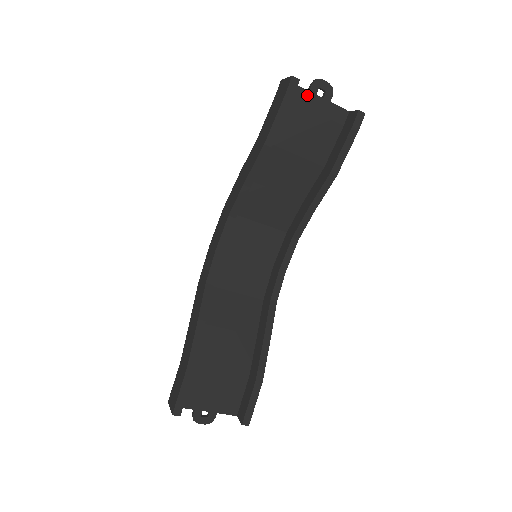
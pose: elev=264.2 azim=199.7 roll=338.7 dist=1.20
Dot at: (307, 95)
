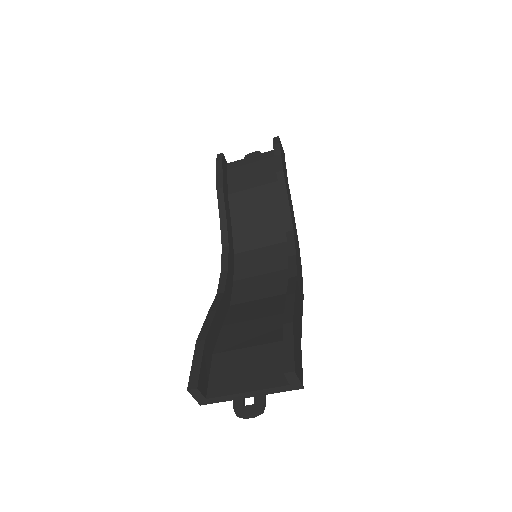
Dot at: (241, 161)
